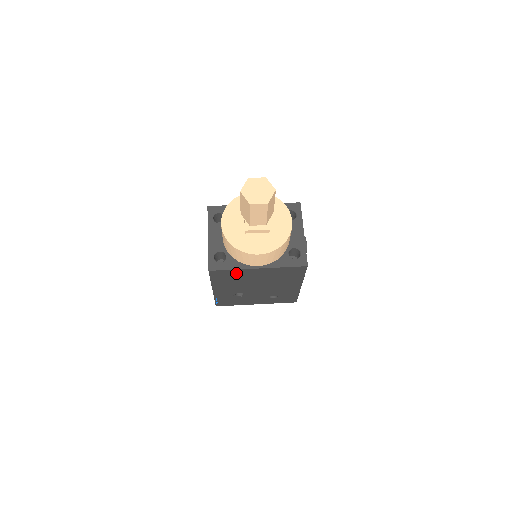
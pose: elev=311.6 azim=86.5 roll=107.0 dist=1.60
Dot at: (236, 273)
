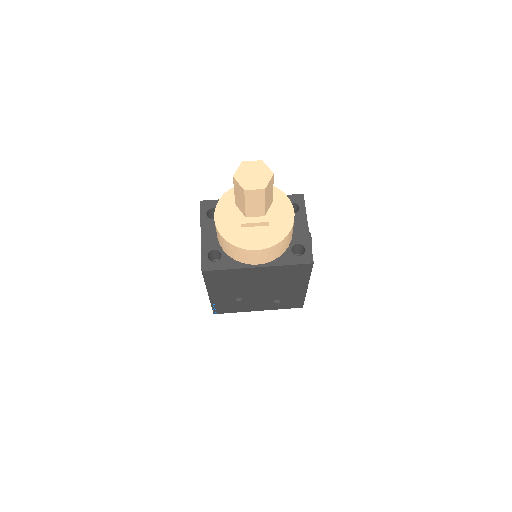
Dot at: (233, 273)
